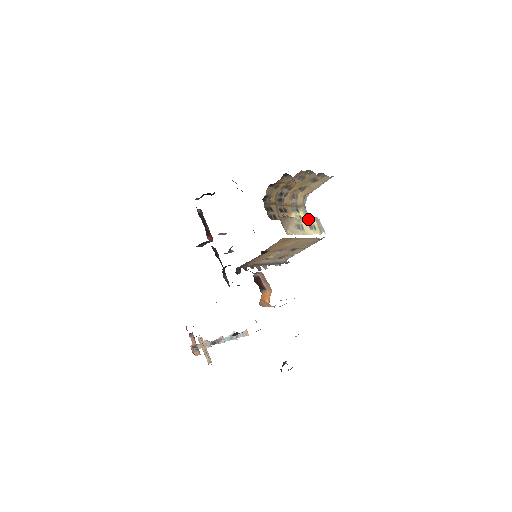
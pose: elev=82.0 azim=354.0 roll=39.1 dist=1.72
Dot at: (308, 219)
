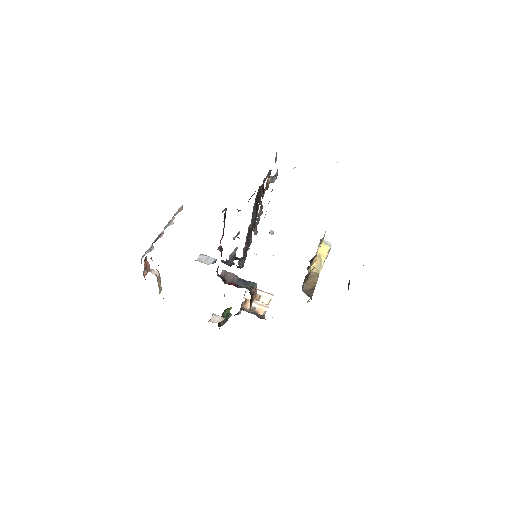
Dot at: (325, 259)
